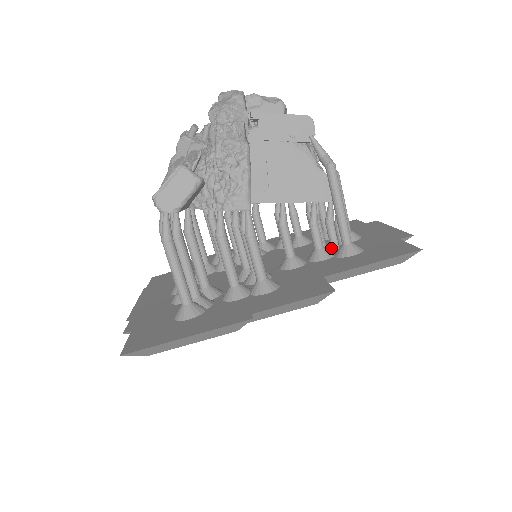
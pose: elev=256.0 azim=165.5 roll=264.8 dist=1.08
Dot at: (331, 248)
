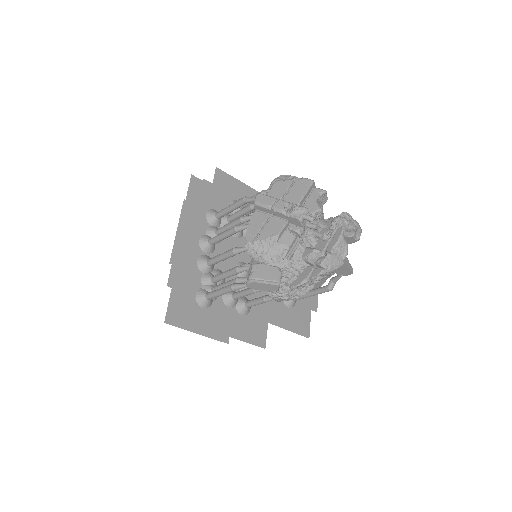
Dot at: occluded
